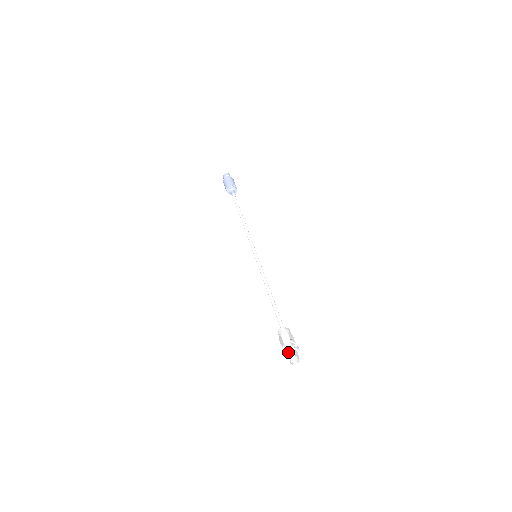
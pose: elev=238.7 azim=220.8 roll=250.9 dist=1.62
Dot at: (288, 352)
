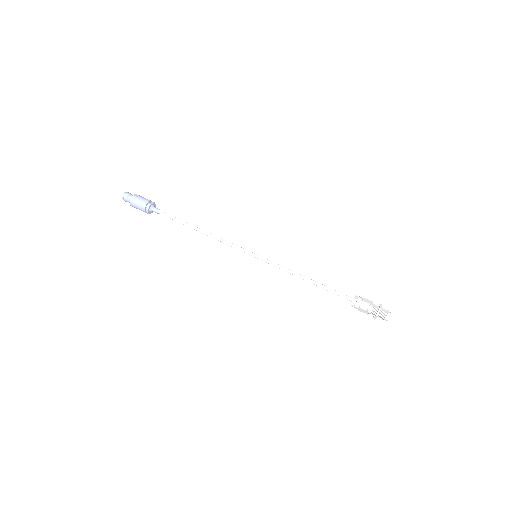
Dot at: (379, 315)
